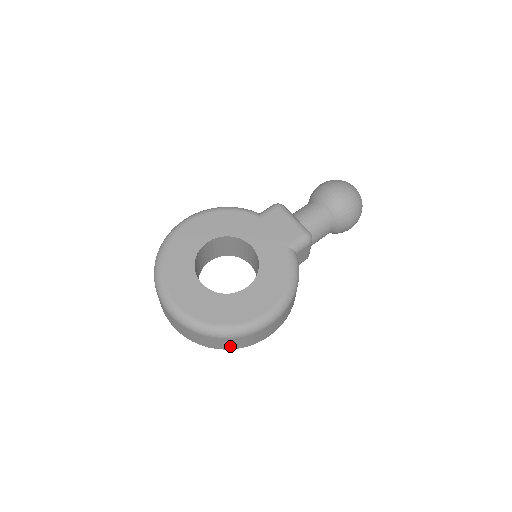
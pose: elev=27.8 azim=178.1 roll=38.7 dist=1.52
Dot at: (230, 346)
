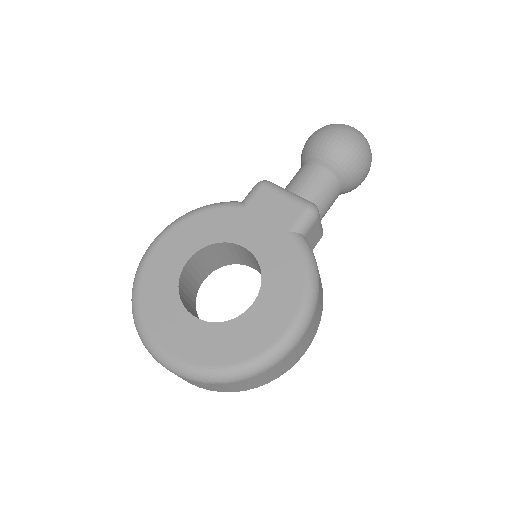
Dot at: (259, 383)
